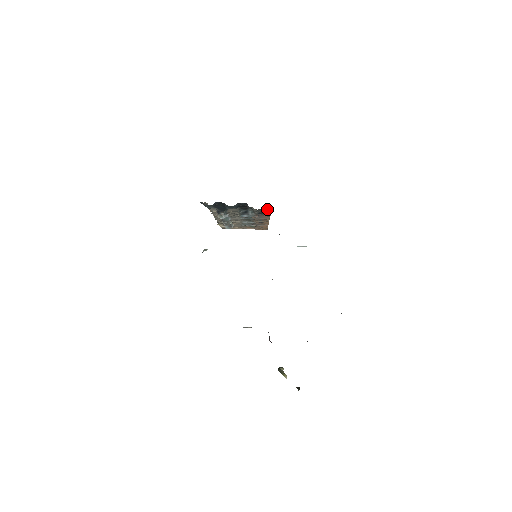
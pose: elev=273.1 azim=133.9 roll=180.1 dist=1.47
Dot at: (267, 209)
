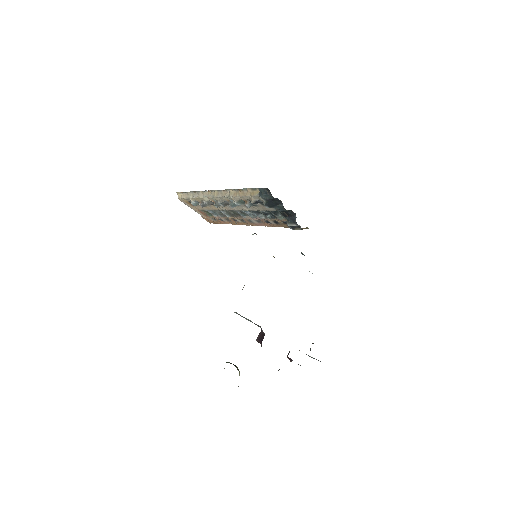
Dot at: occluded
